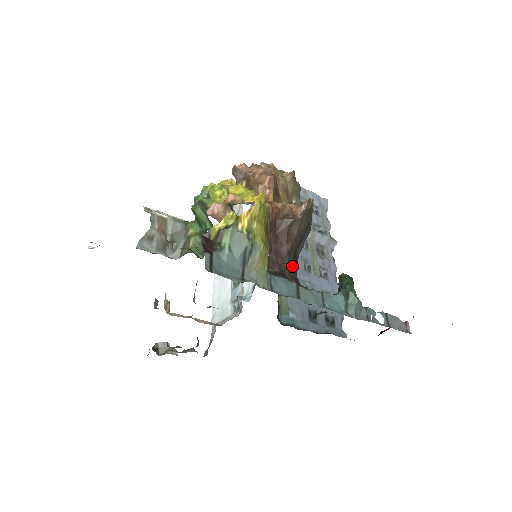
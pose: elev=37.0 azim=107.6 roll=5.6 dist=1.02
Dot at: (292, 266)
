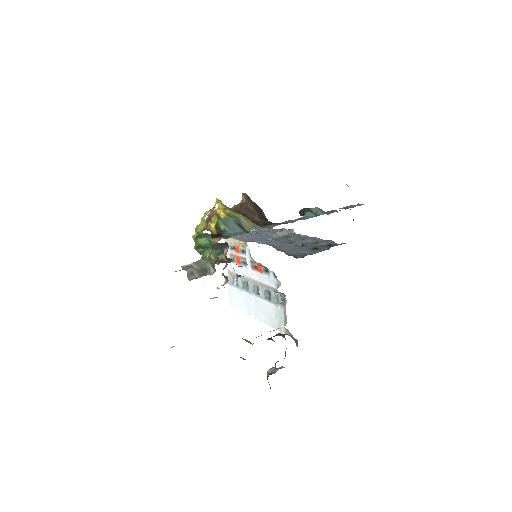
Dot at: (269, 222)
